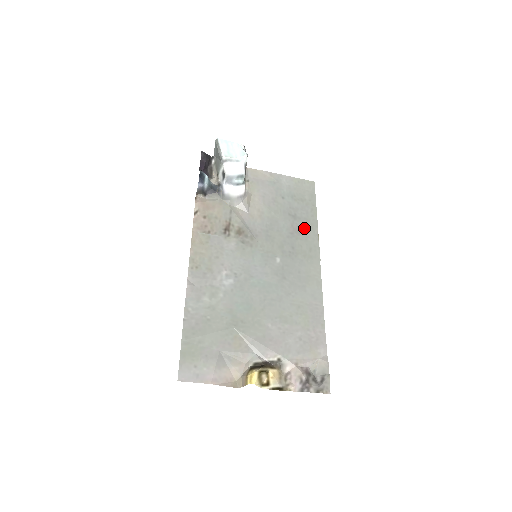
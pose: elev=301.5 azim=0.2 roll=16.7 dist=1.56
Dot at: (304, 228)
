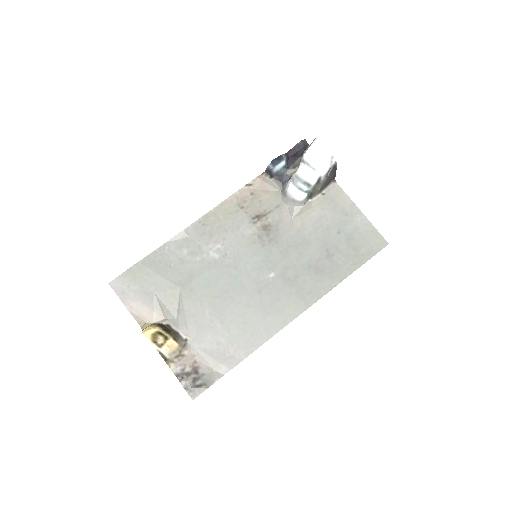
Dot at: (327, 272)
